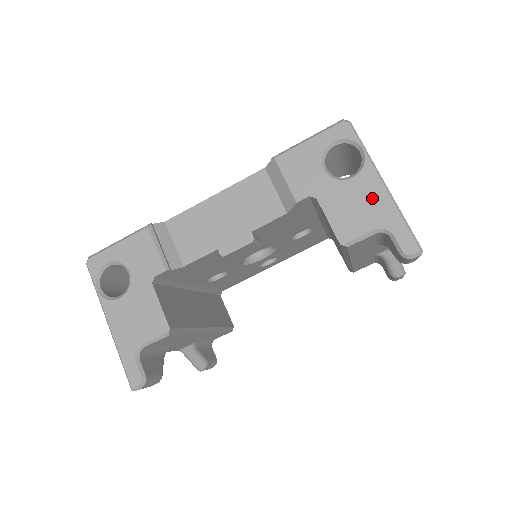
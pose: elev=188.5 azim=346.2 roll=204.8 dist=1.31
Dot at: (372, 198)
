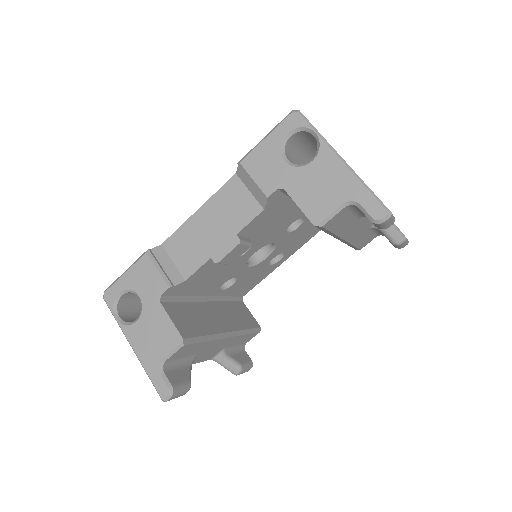
Dot at: (333, 175)
